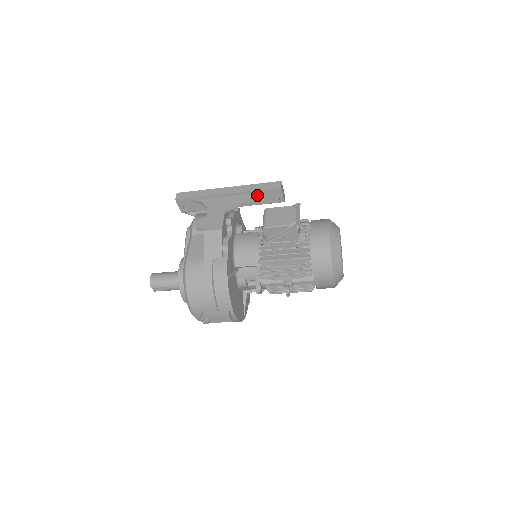
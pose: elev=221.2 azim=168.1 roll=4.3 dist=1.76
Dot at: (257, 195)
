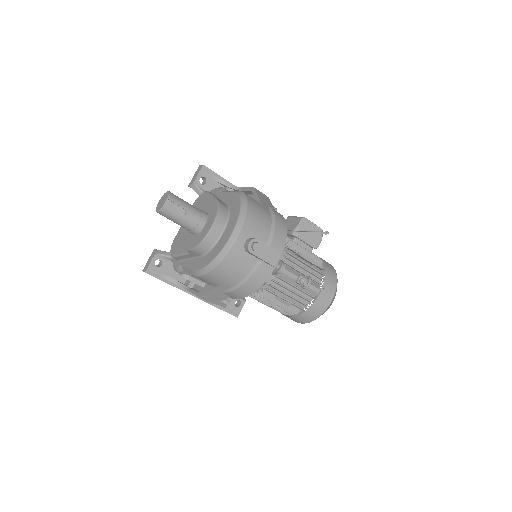
Dot at: occluded
